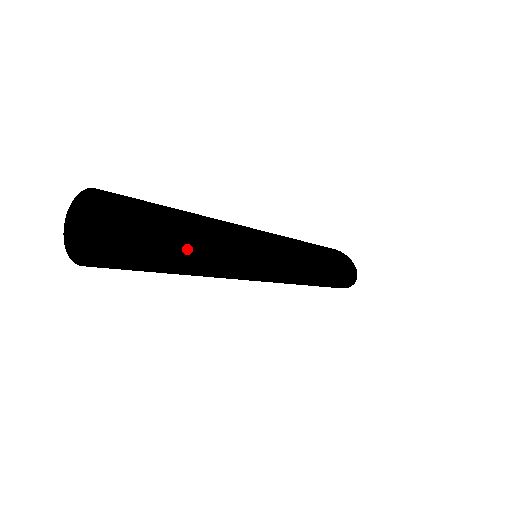
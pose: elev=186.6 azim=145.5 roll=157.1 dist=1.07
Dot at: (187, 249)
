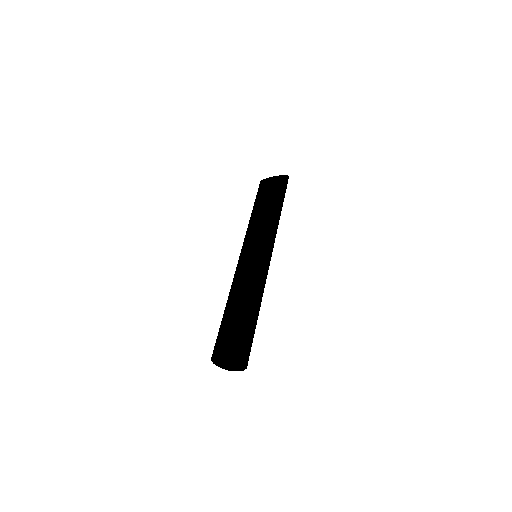
Dot at: occluded
